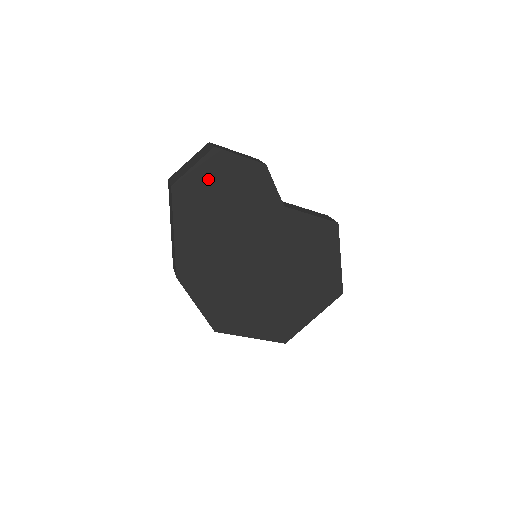
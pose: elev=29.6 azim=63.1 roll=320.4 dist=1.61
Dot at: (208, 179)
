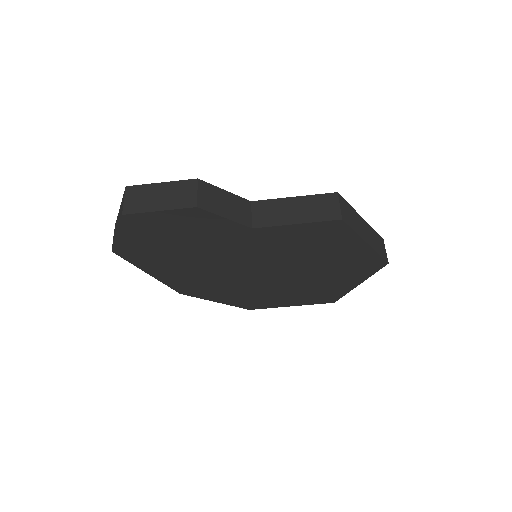
Dot at: (142, 237)
